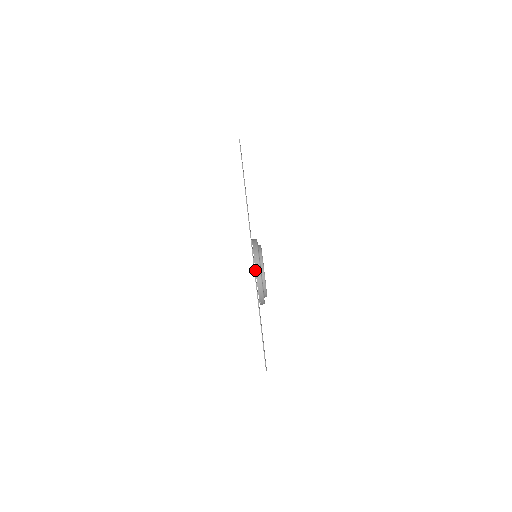
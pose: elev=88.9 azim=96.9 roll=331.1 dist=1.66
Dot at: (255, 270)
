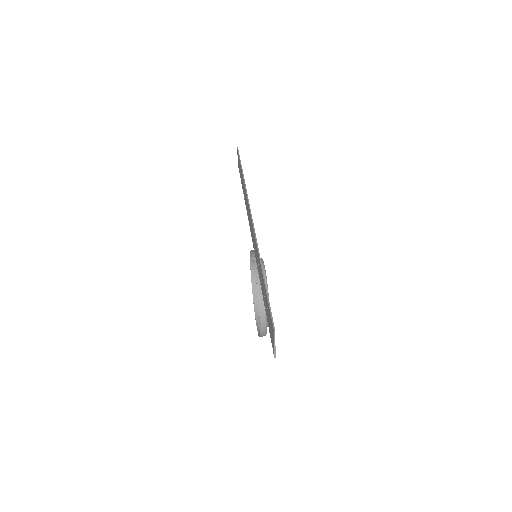
Dot at: (255, 272)
